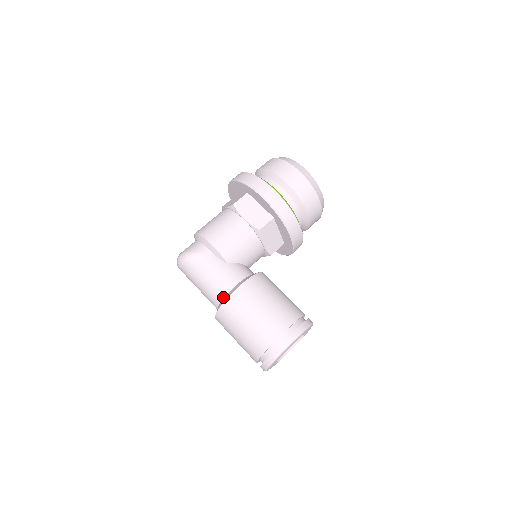
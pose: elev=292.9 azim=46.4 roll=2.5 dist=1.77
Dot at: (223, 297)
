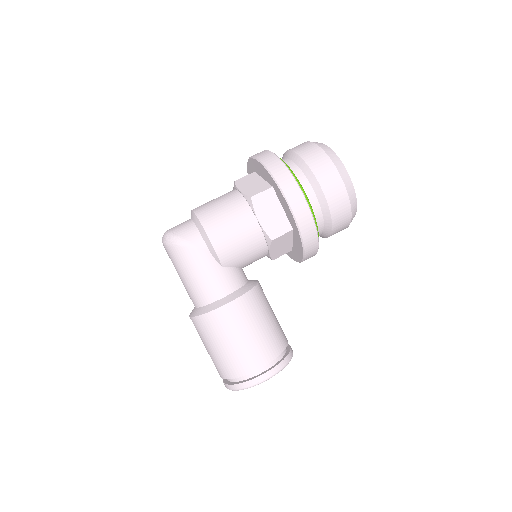
Dot at: (206, 304)
